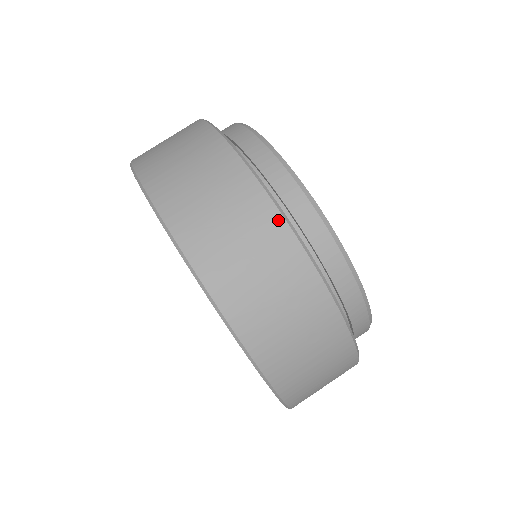
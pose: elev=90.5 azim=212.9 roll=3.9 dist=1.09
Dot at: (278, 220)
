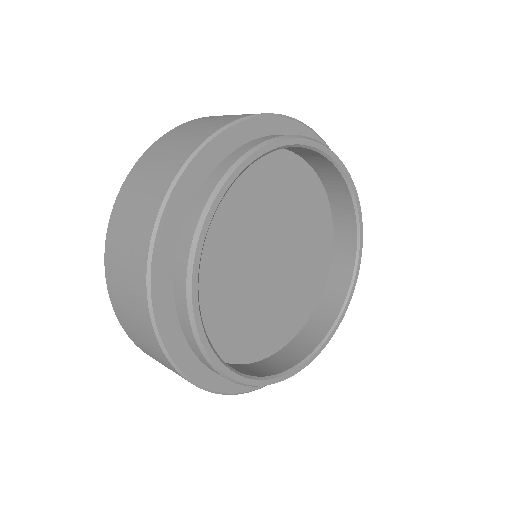
Dot at: (165, 358)
